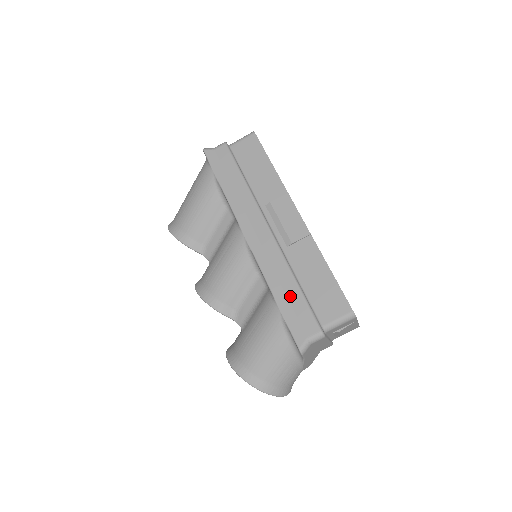
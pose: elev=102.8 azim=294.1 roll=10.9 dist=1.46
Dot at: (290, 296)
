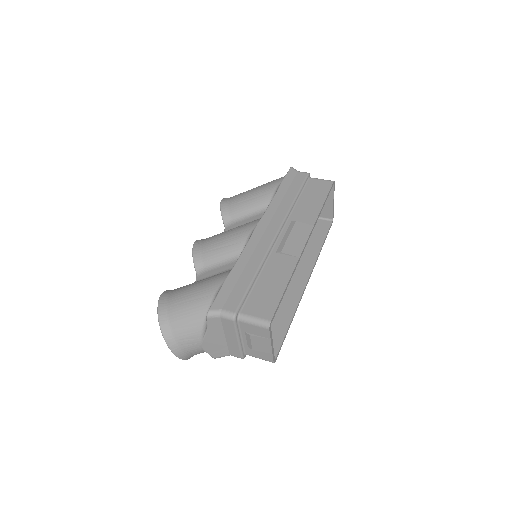
Dot at: (242, 278)
